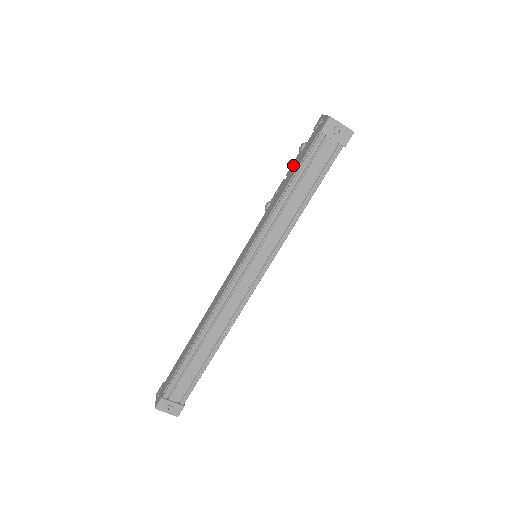
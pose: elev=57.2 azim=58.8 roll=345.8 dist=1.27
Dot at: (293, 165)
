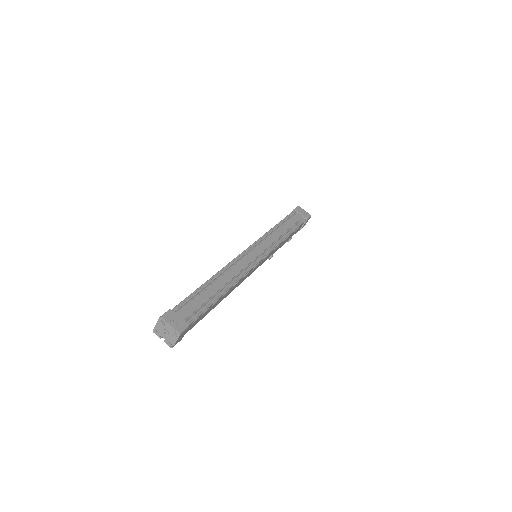
Dot at: occluded
